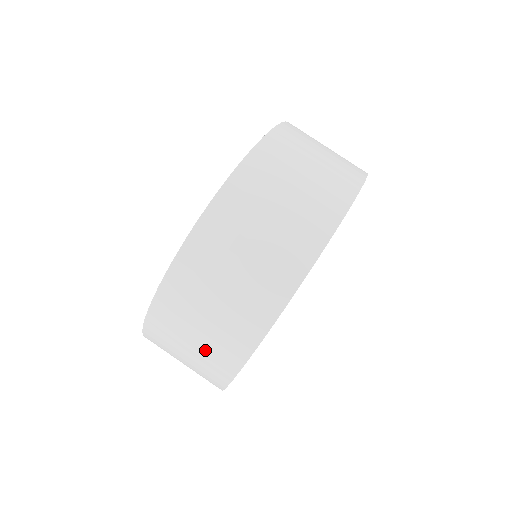
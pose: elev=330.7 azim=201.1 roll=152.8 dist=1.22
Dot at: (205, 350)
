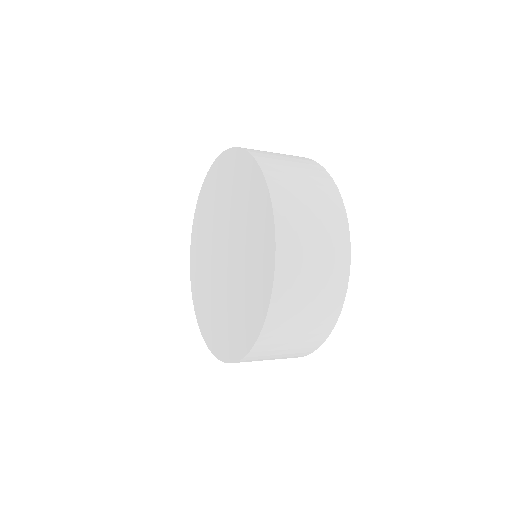
Dot at: occluded
